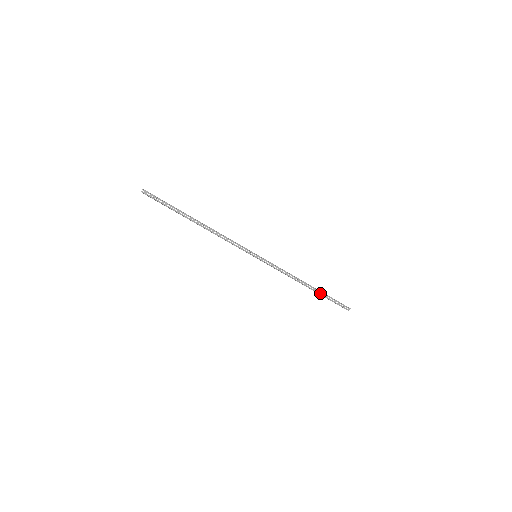
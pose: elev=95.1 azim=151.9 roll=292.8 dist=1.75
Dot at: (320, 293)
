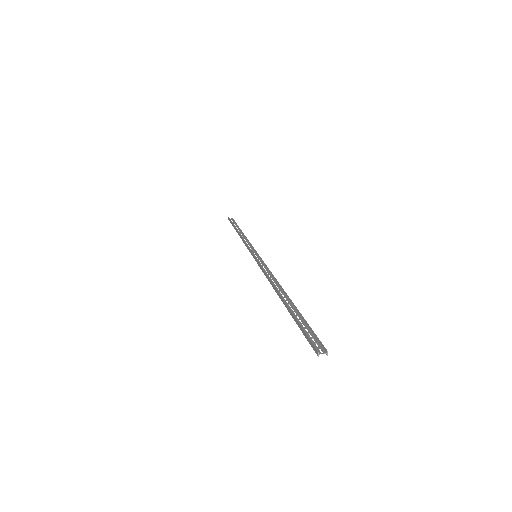
Dot at: occluded
